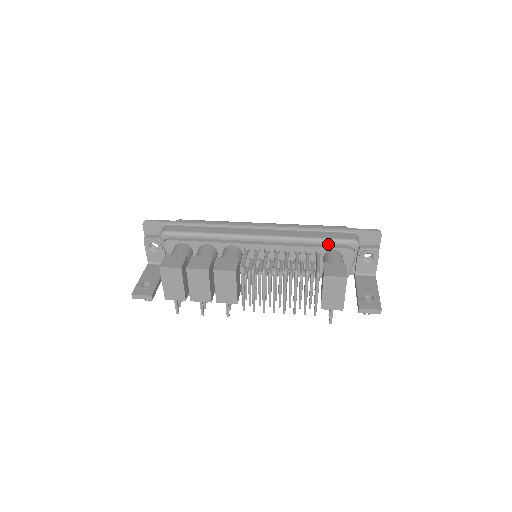
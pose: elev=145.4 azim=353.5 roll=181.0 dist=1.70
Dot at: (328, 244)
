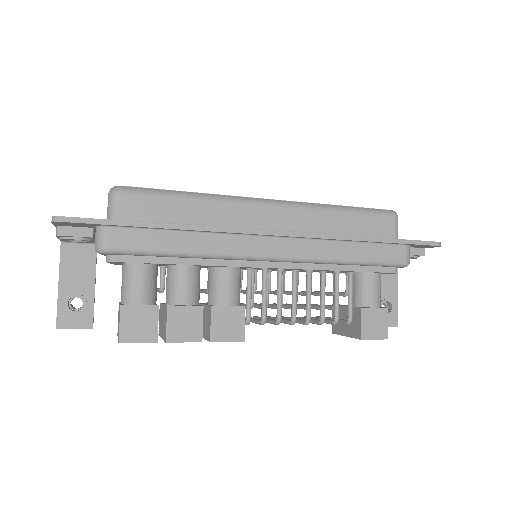
Dot at: (370, 266)
